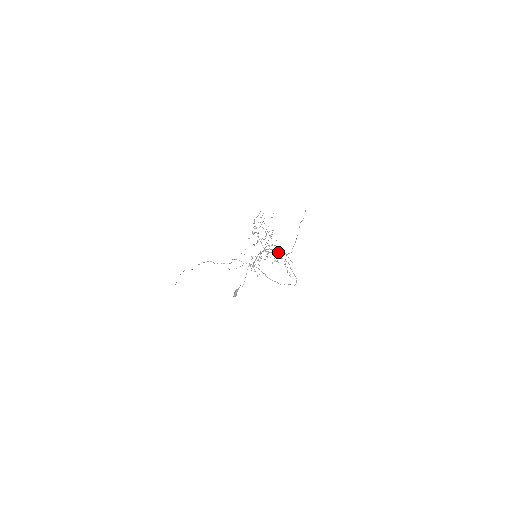
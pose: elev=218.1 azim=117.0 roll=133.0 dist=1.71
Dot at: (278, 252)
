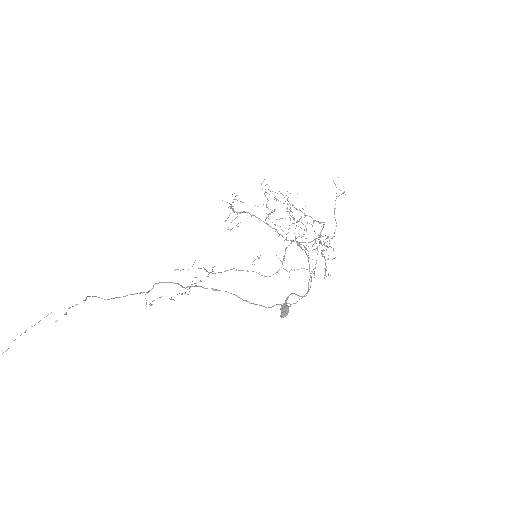
Dot at: (327, 236)
